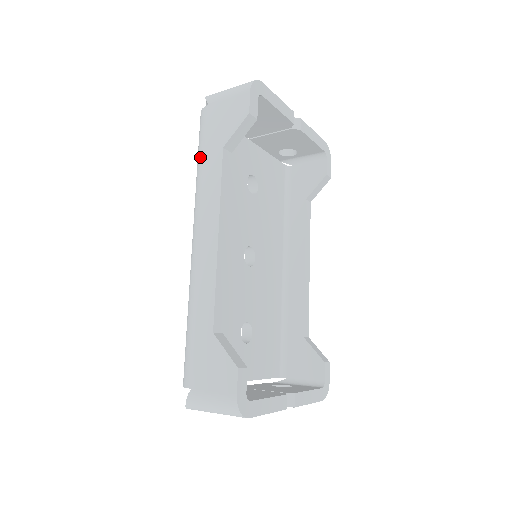
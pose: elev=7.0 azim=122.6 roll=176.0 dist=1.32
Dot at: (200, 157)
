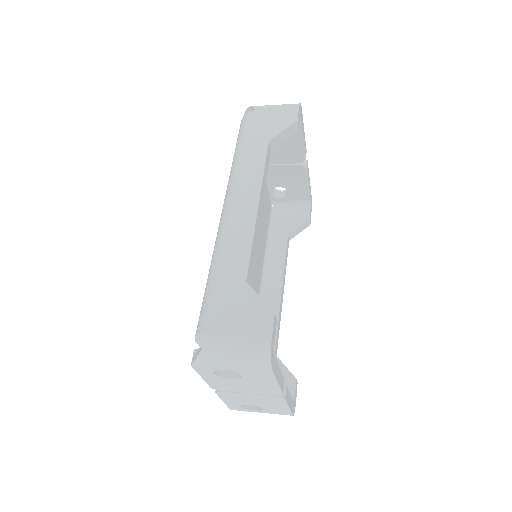
Dot at: (243, 144)
